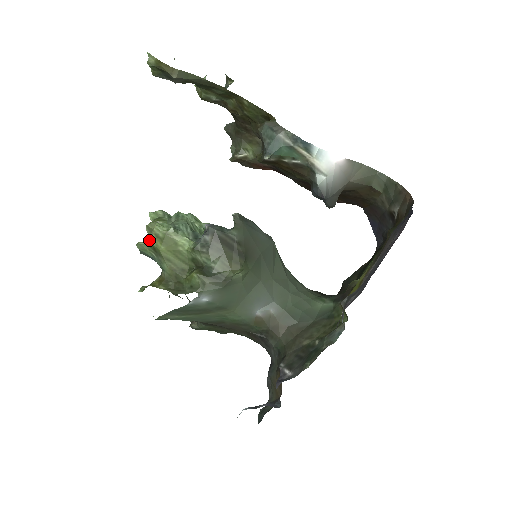
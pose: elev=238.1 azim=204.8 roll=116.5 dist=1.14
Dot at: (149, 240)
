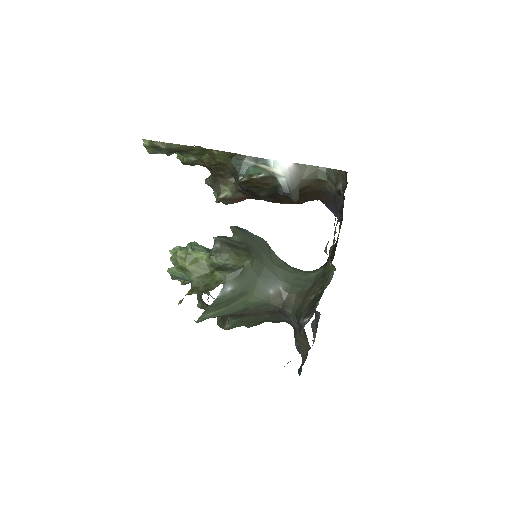
Dot at: occluded
